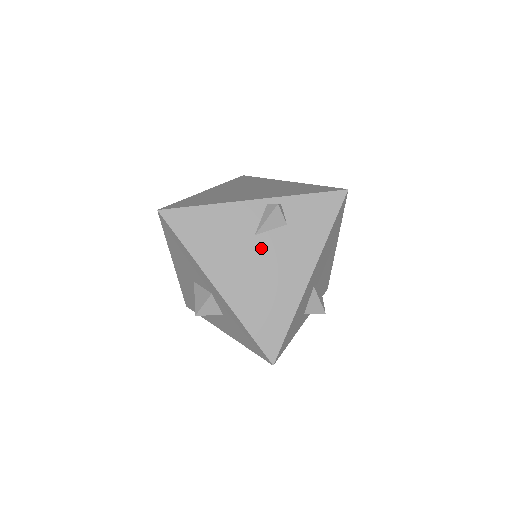
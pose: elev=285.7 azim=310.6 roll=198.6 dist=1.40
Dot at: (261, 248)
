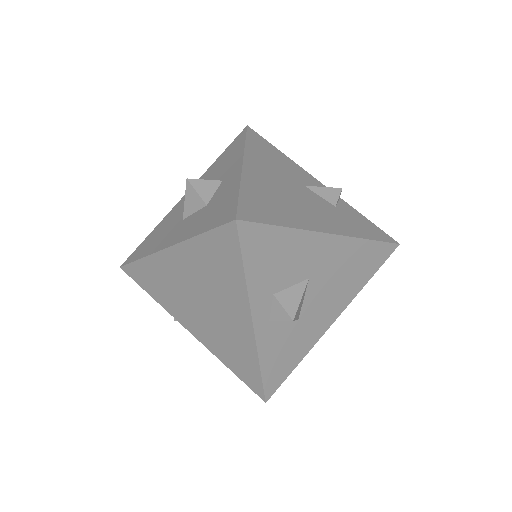
Dot at: (303, 191)
